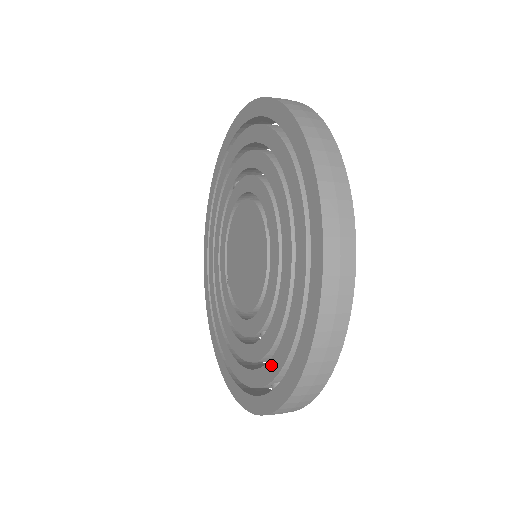
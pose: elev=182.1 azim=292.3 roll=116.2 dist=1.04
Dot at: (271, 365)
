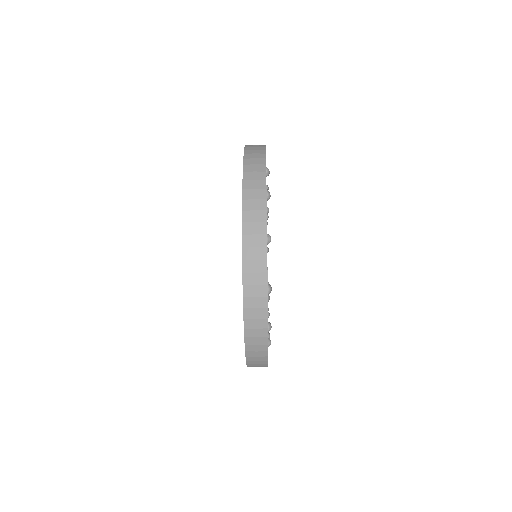
Dot at: occluded
